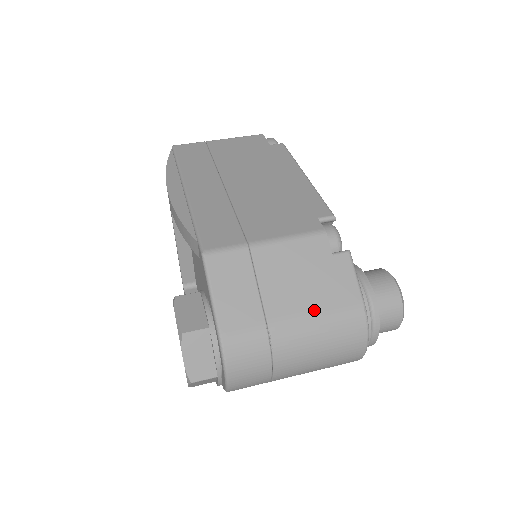
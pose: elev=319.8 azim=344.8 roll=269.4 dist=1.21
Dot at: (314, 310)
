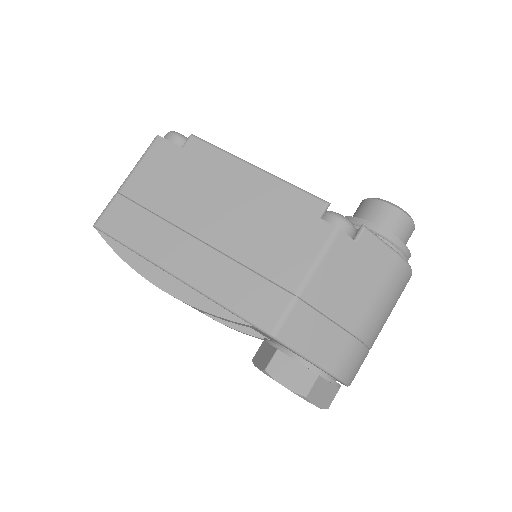
Dot at: (375, 295)
